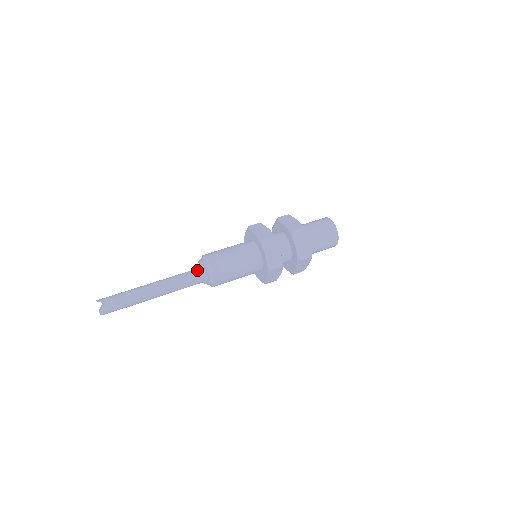
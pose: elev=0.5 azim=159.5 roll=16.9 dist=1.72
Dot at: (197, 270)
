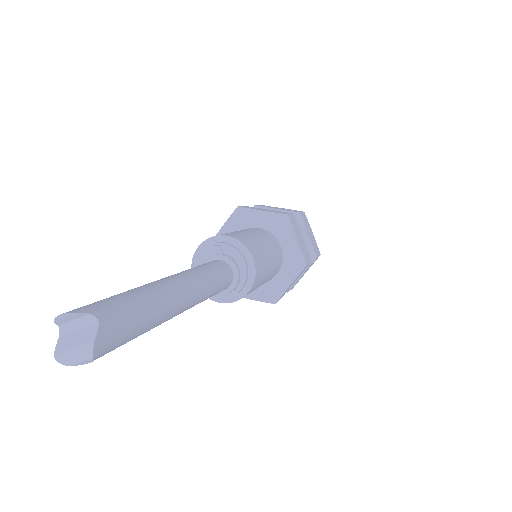
Dot at: (218, 261)
